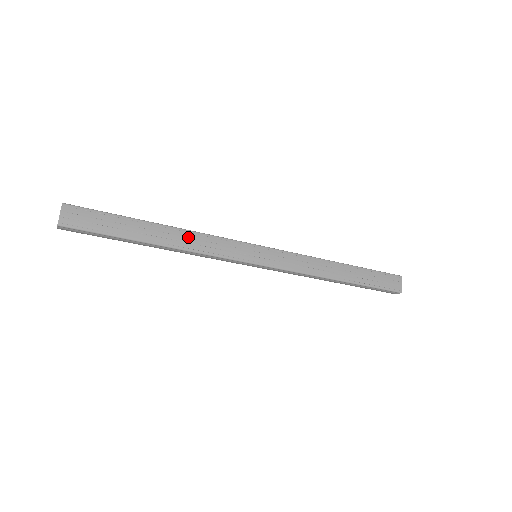
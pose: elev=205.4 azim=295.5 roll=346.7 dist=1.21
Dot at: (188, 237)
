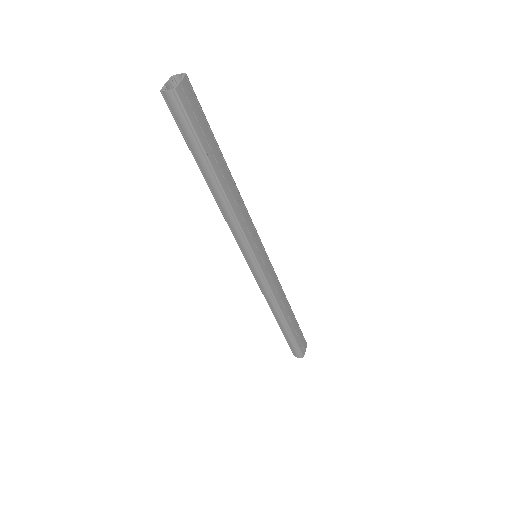
Dot at: (238, 198)
